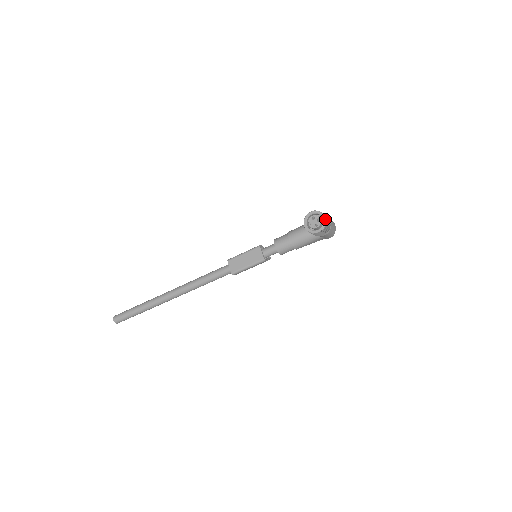
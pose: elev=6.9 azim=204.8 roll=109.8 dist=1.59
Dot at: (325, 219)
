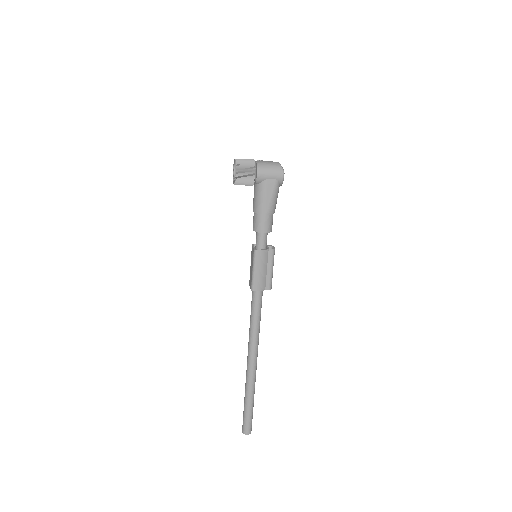
Dot at: (235, 160)
